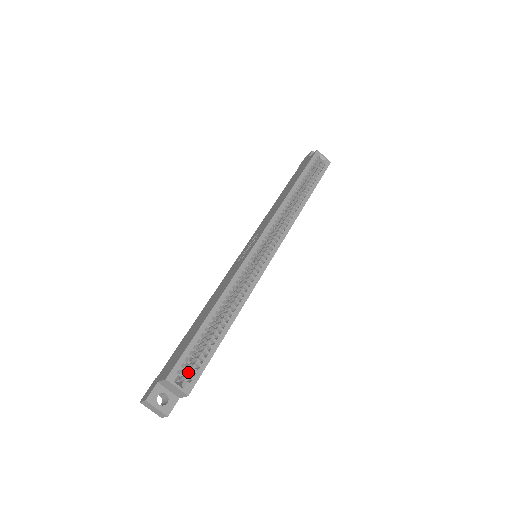
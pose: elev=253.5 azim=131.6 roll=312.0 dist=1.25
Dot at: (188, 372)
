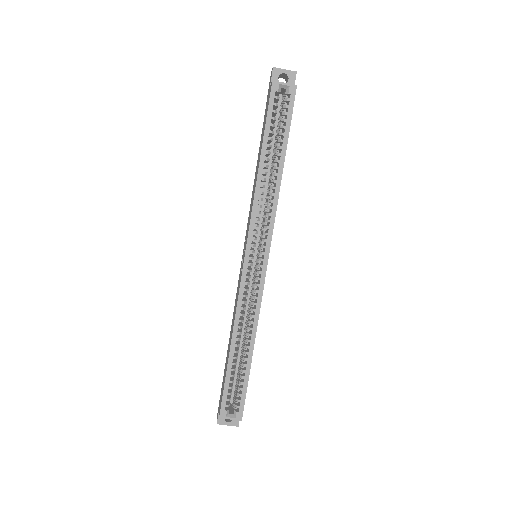
Dot at: (235, 400)
